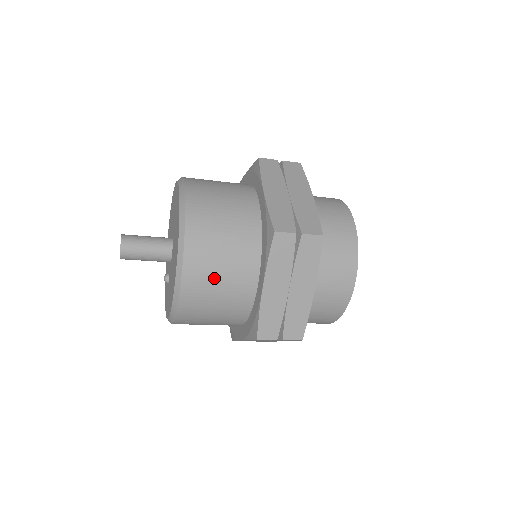
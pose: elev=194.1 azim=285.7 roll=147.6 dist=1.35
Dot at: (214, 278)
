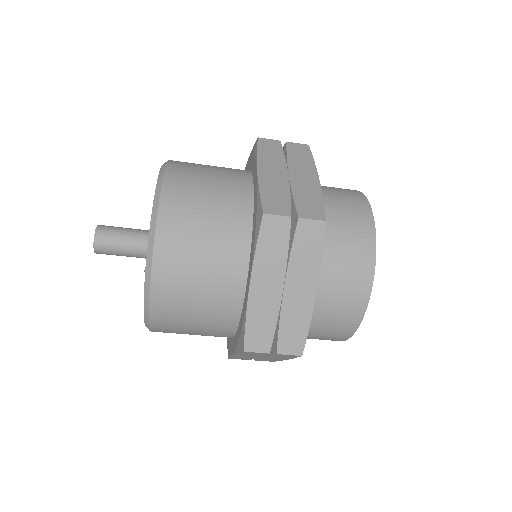
Dot at: (201, 180)
